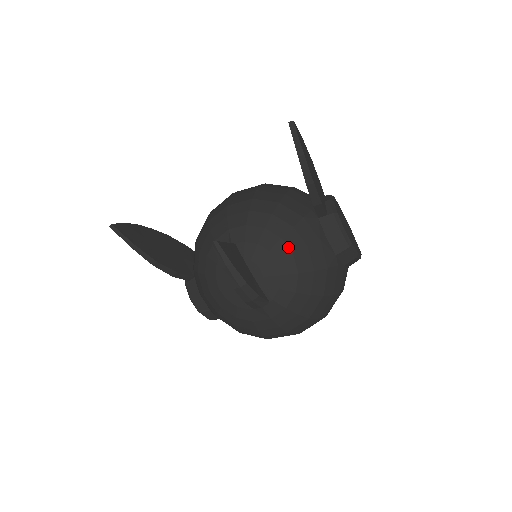
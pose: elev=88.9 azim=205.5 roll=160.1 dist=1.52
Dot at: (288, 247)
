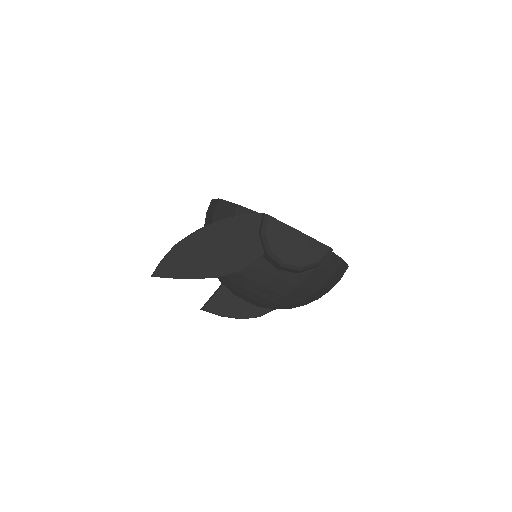
Dot at: (251, 291)
